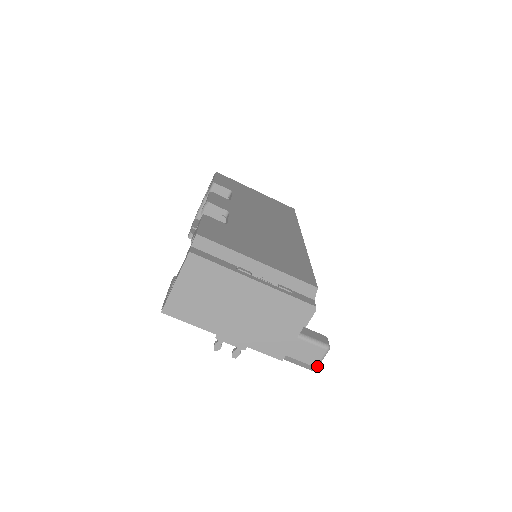
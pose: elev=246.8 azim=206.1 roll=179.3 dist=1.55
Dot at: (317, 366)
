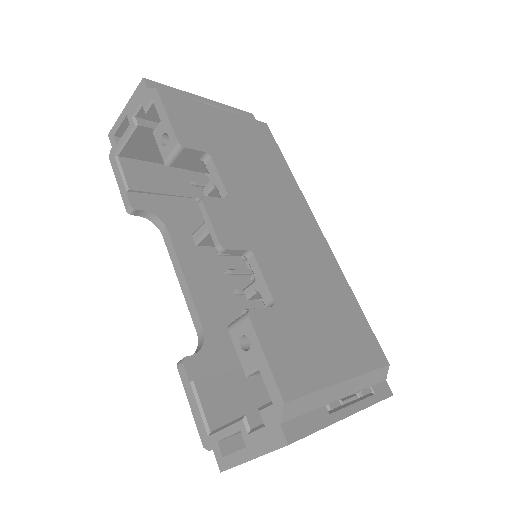
Dot at: occluded
